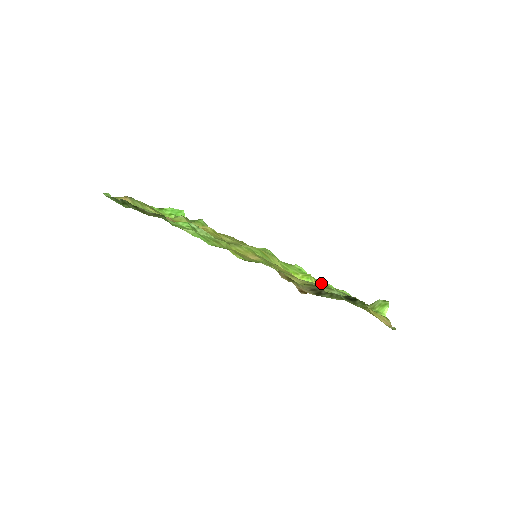
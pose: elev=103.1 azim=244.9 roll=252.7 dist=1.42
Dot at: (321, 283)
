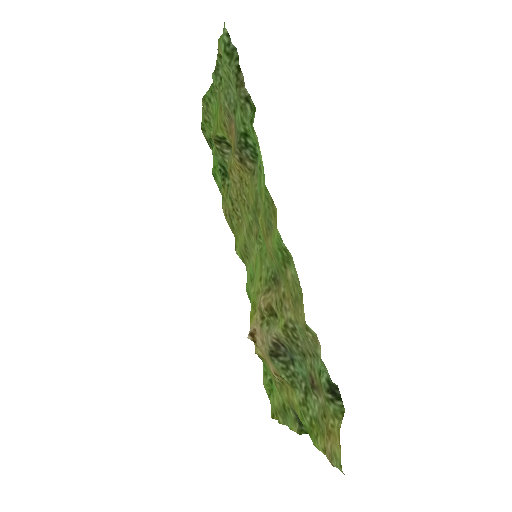
Dot at: occluded
